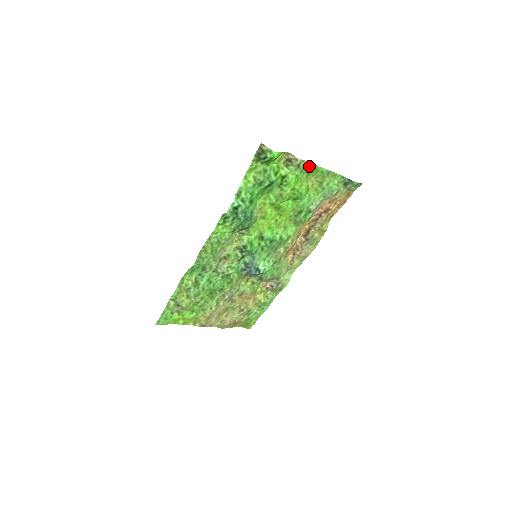
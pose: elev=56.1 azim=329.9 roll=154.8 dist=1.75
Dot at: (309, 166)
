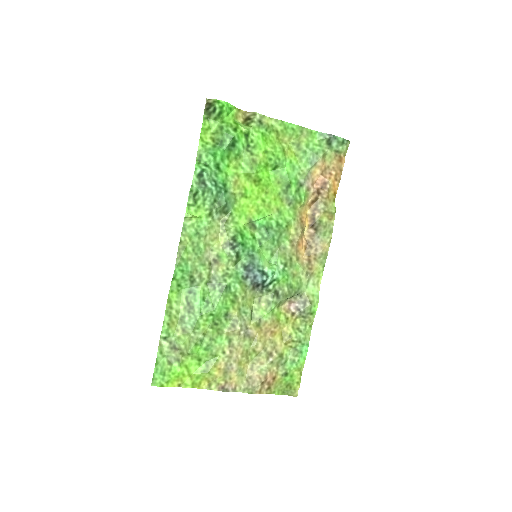
Dot at: (274, 123)
